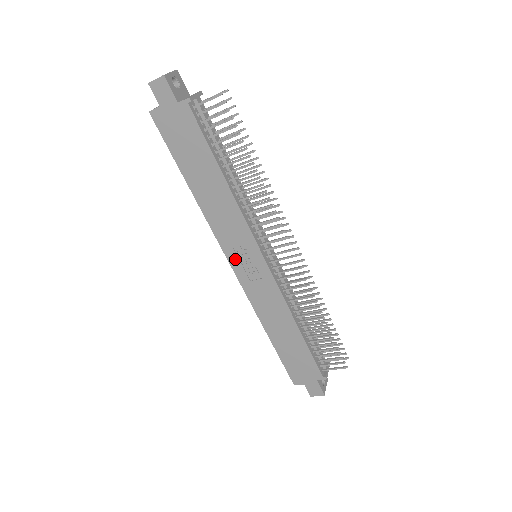
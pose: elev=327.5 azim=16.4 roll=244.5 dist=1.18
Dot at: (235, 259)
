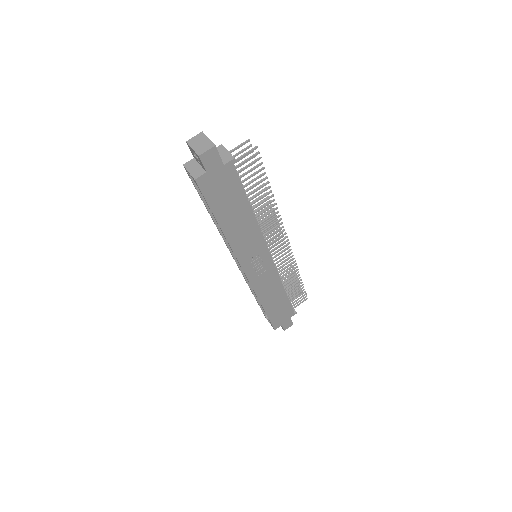
Dot at: (249, 266)
